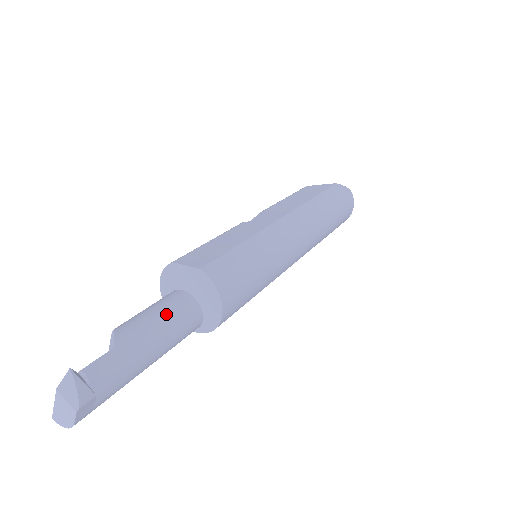
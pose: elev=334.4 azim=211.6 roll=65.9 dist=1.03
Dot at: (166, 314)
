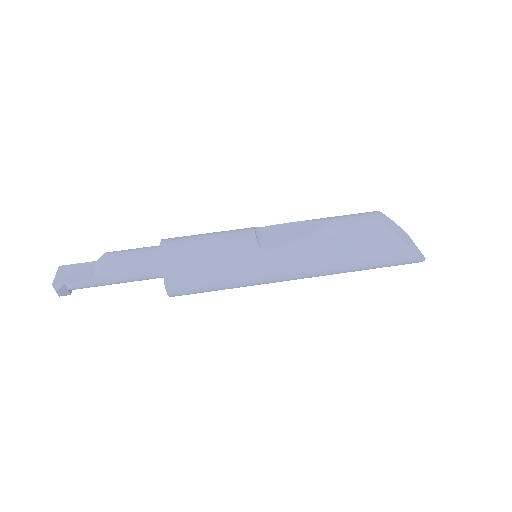
Dot at: (138, 276)
